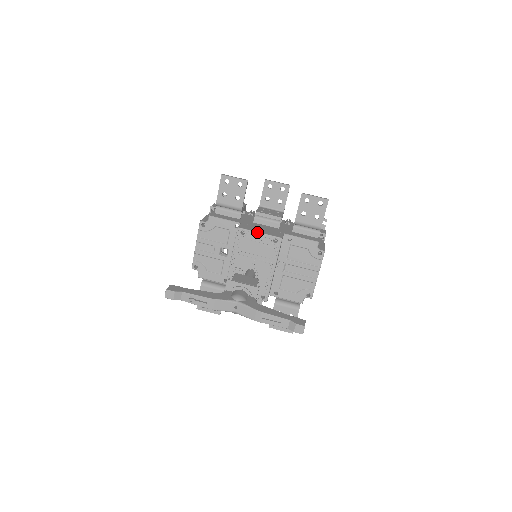
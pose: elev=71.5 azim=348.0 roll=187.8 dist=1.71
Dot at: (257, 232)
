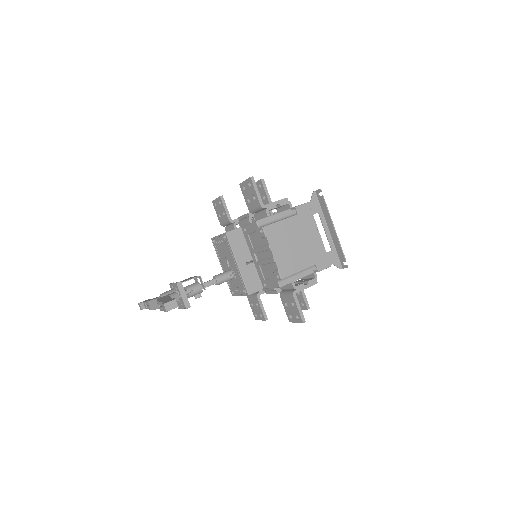
Dot at: (217, 236)
